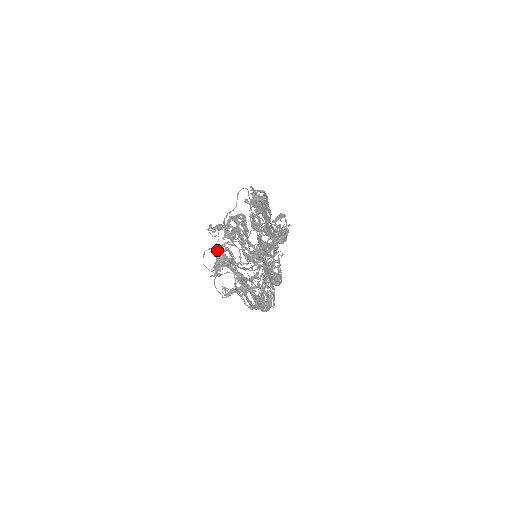
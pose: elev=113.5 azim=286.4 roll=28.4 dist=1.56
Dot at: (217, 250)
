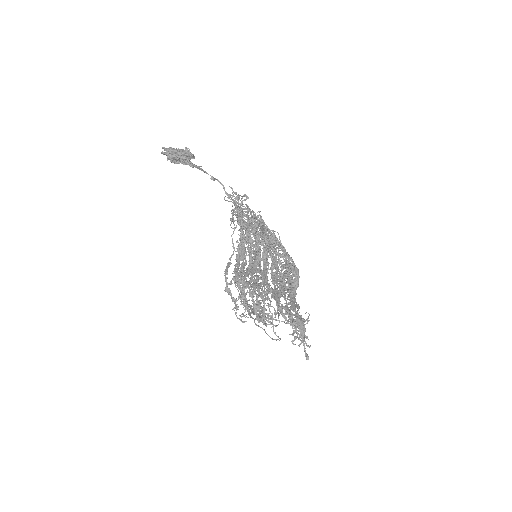
Dot at: (250, 313)
